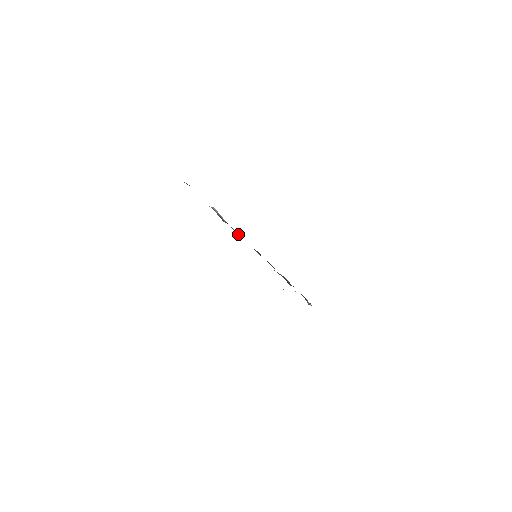
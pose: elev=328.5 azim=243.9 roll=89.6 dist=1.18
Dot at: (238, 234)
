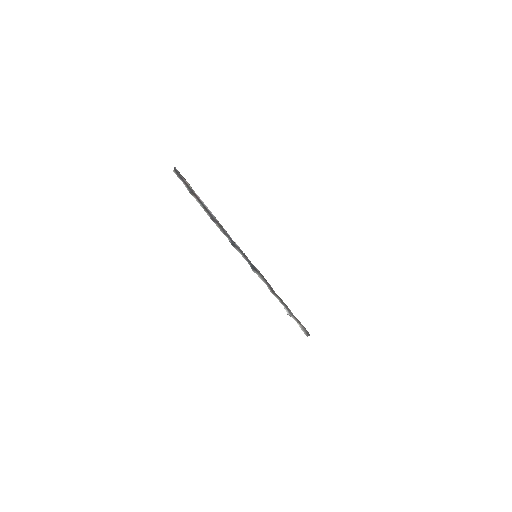
Dot at: occluded
